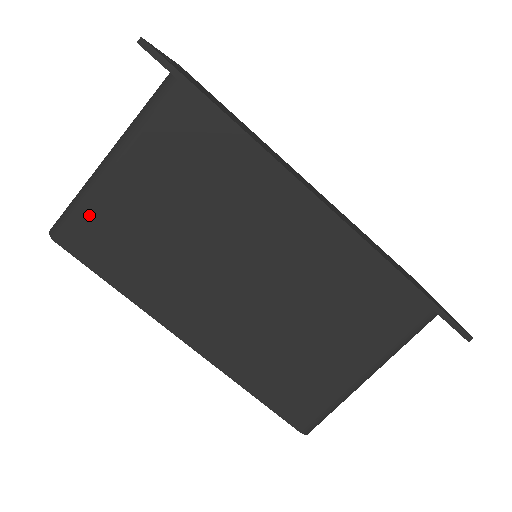
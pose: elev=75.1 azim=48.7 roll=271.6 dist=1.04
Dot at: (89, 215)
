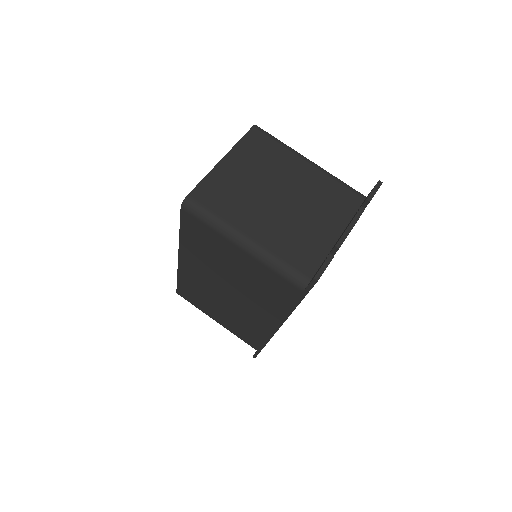
Dot at: (207, 229)
